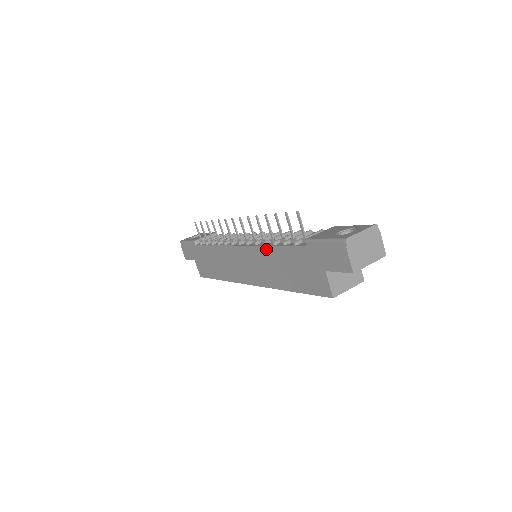
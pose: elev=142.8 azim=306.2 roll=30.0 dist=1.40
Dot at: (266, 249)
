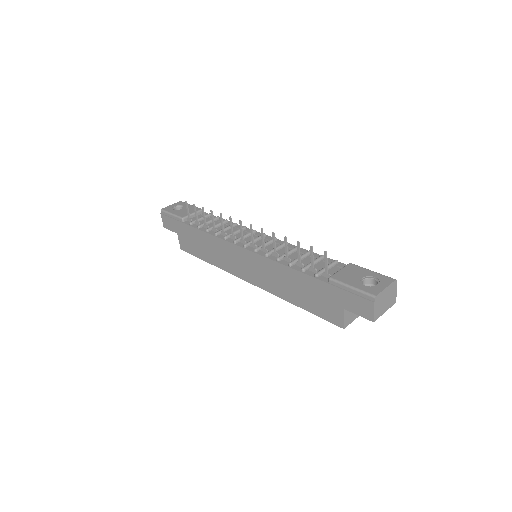
Dot at: (279, 266)
